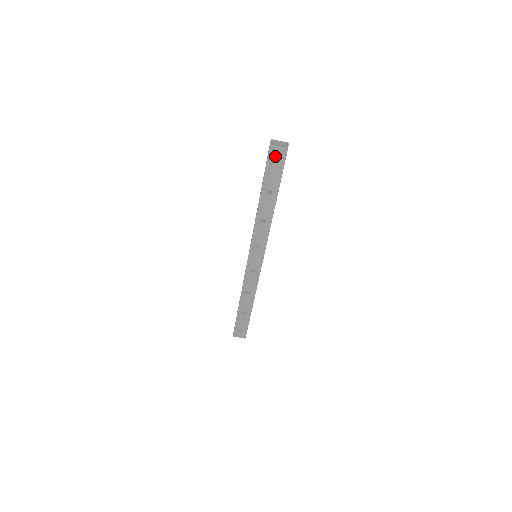
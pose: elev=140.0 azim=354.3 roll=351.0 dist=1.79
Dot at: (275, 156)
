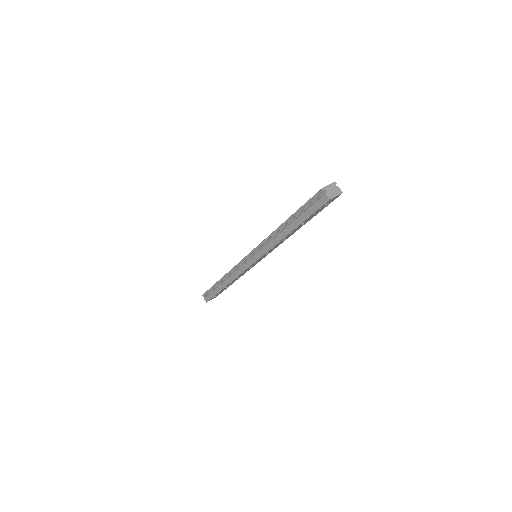
Dot at: (328, 203)
